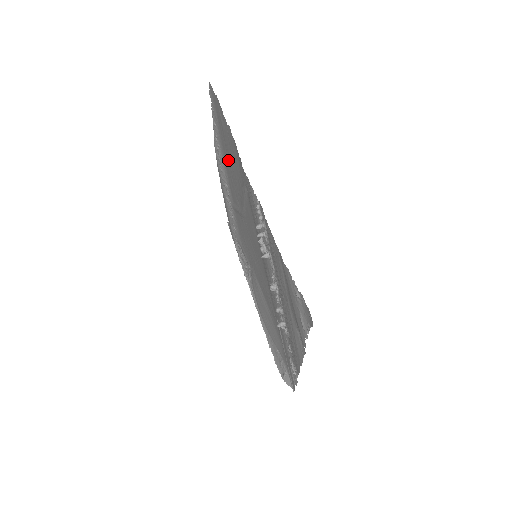
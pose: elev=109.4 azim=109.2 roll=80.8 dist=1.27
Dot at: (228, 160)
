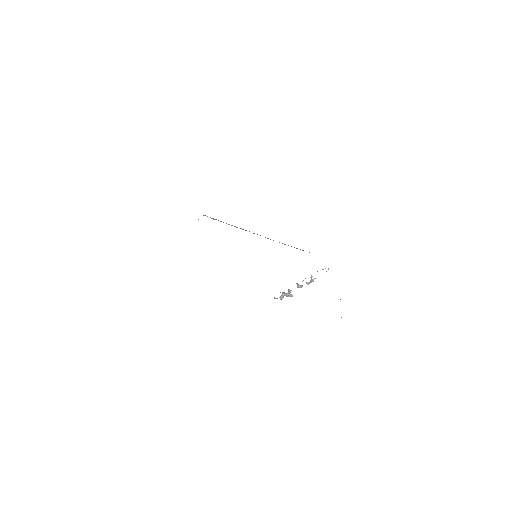
Dot at: occluded
